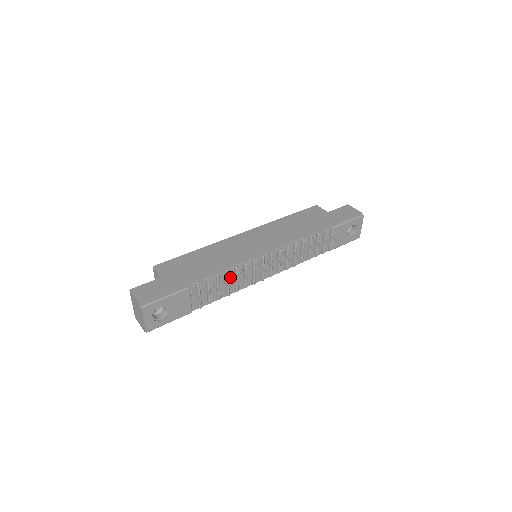
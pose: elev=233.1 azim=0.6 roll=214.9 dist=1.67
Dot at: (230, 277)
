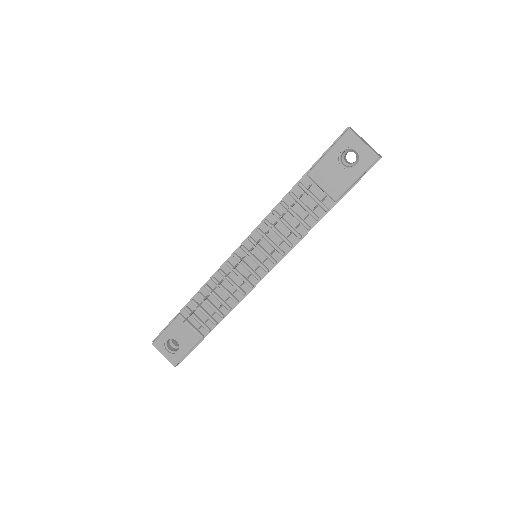
Dot at: (218, 290)
